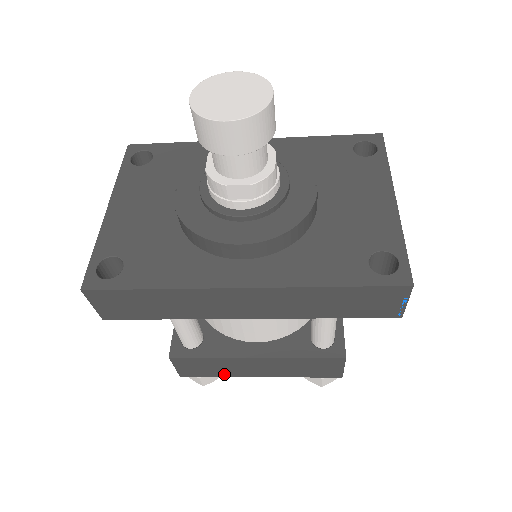
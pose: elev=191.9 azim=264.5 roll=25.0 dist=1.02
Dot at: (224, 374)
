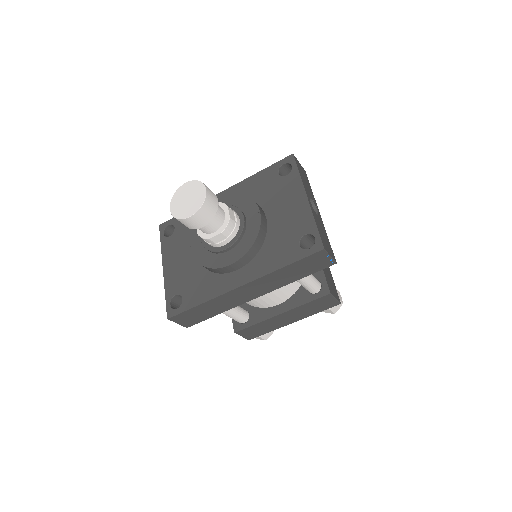
Dot at: (272, 329)
